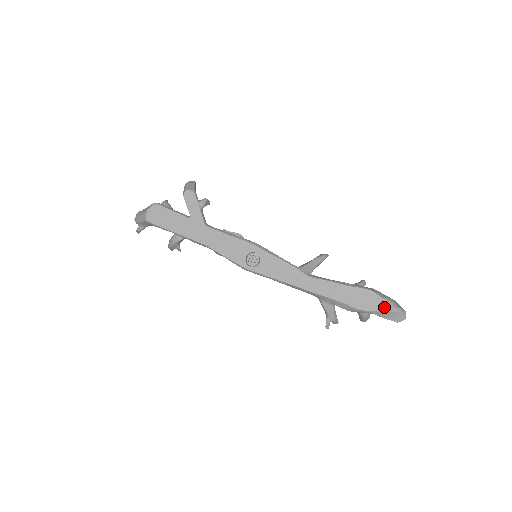
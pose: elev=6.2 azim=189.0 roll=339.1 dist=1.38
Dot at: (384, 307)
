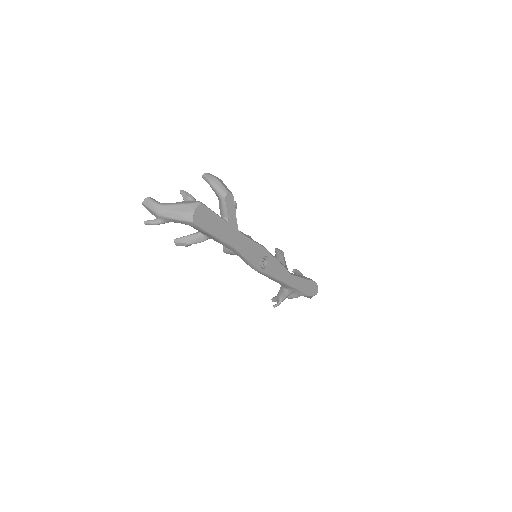
Dot at: occluded
